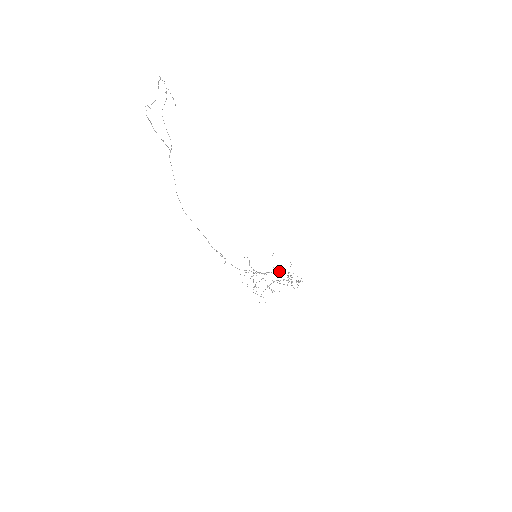
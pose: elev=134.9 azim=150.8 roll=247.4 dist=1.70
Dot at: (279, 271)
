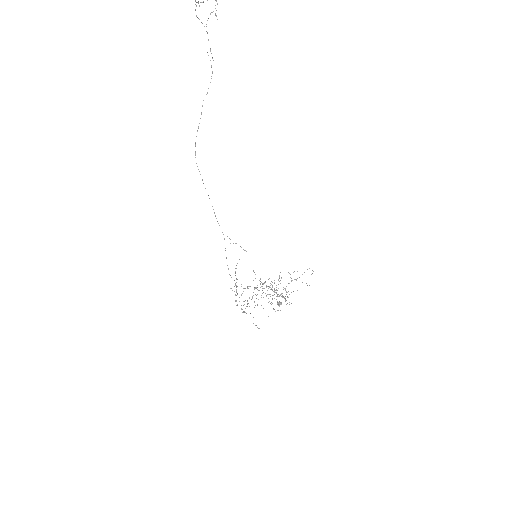
Dot at: (279, 277)
